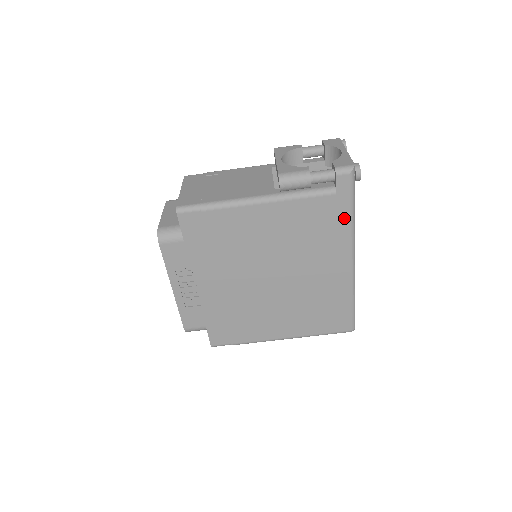
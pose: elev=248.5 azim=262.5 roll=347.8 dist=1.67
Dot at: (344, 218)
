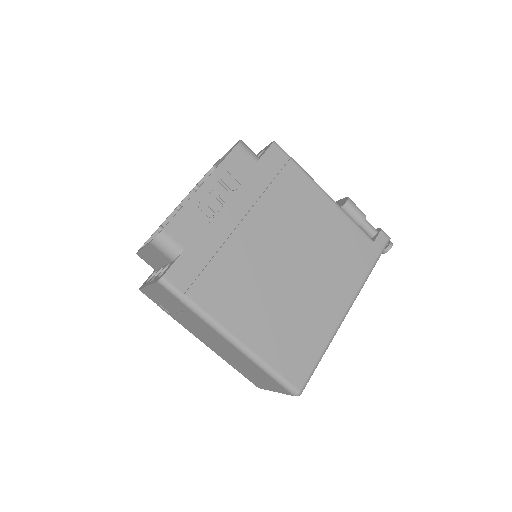
Dot at: (366, 266)
